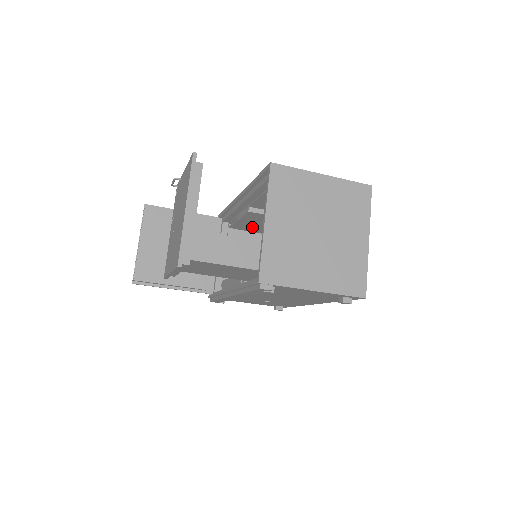
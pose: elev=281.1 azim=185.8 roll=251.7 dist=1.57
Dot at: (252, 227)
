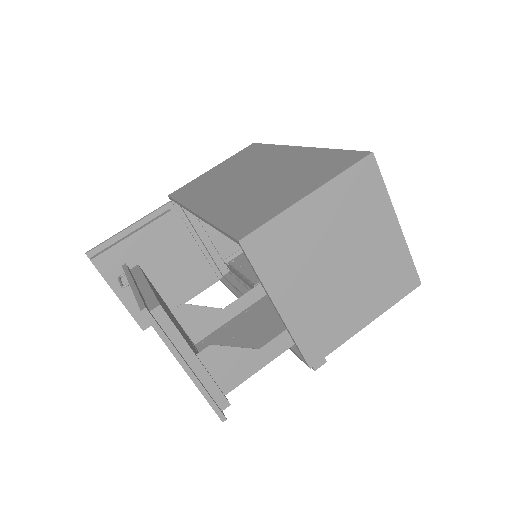
Dot at: occluded
